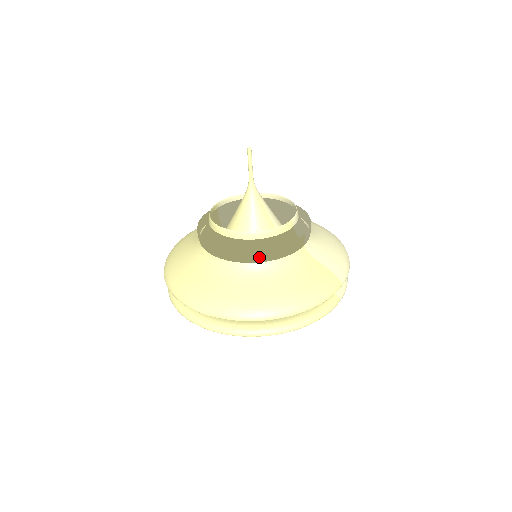
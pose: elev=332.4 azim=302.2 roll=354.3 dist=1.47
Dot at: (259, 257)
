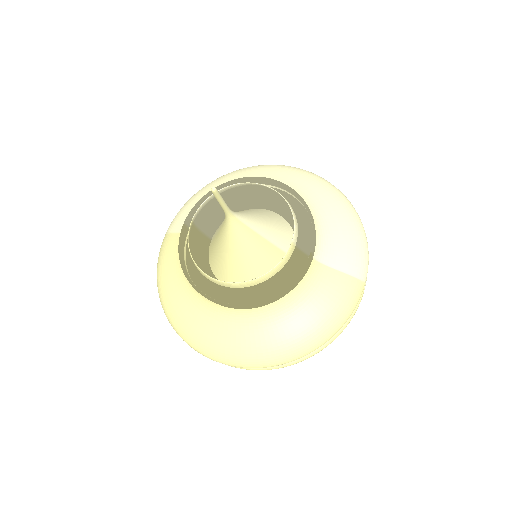
Dot at: (267, 302)
